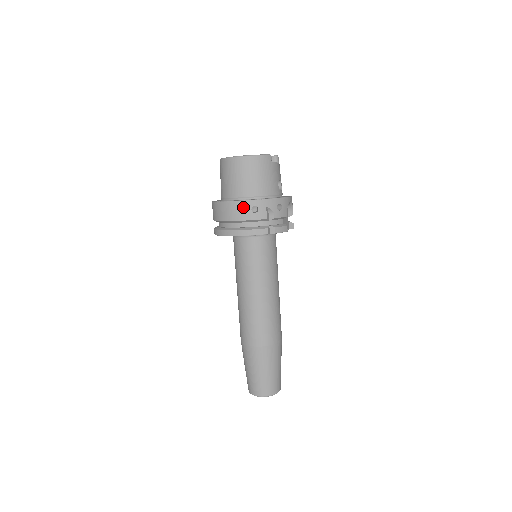
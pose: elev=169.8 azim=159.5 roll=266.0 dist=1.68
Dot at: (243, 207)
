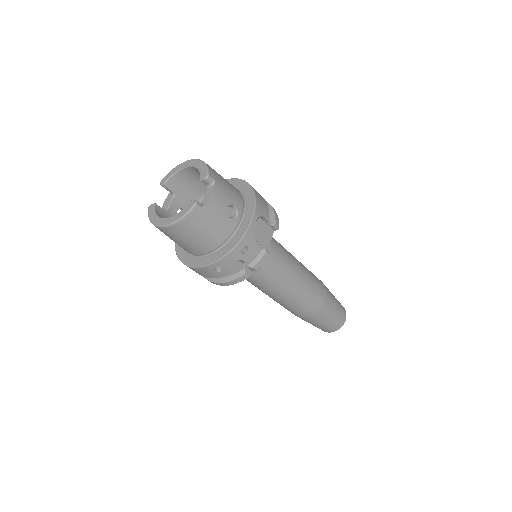
Dot at: (205, 271)
